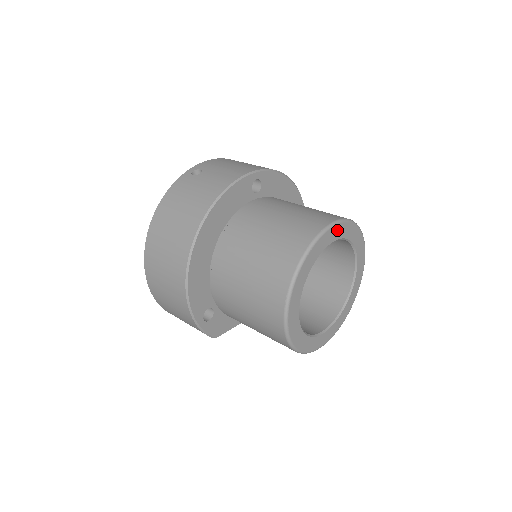
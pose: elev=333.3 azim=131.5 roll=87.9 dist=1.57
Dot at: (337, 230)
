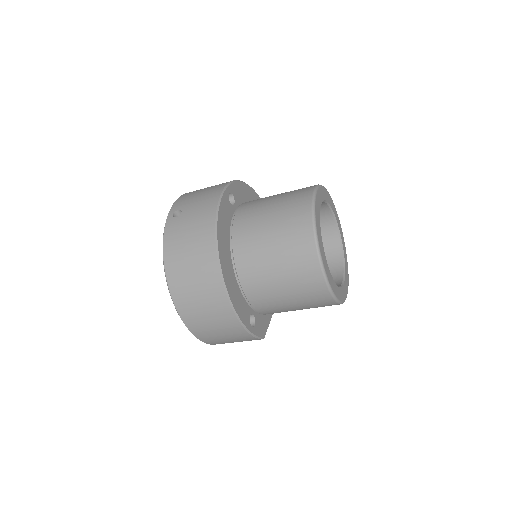
Dot at: (318, 196)
